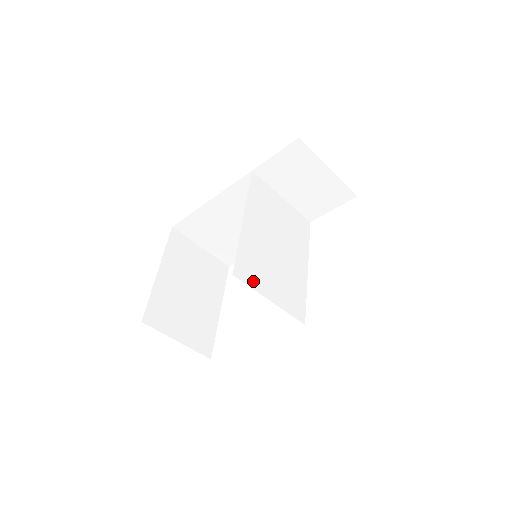
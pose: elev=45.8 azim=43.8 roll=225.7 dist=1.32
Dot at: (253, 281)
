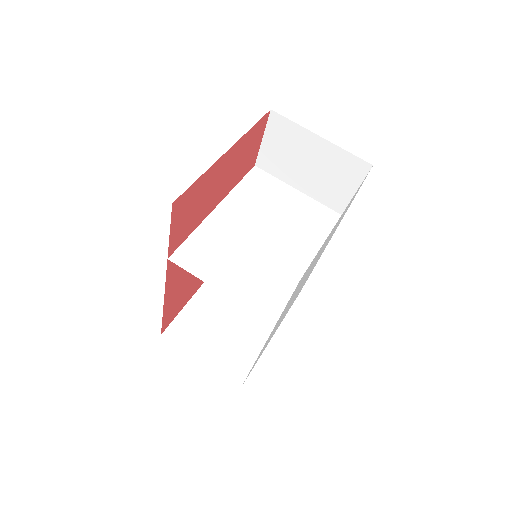
Dot at: (199, 268)
